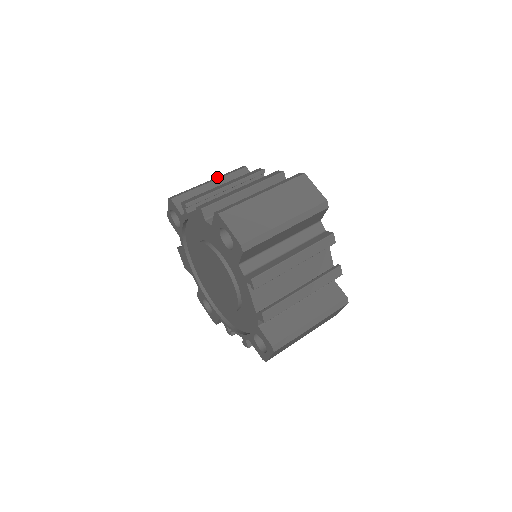
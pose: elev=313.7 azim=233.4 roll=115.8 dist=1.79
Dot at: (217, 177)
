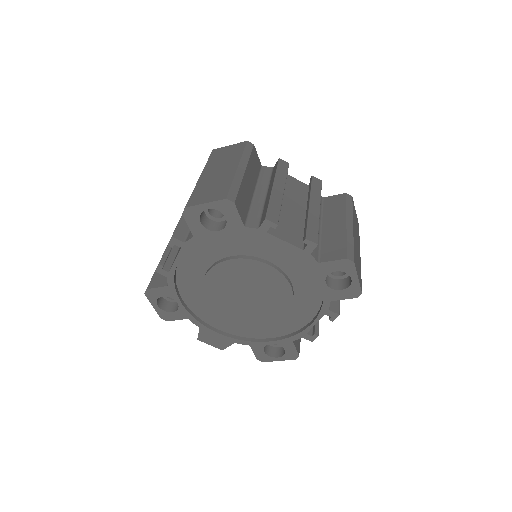
Dot at: occluded
